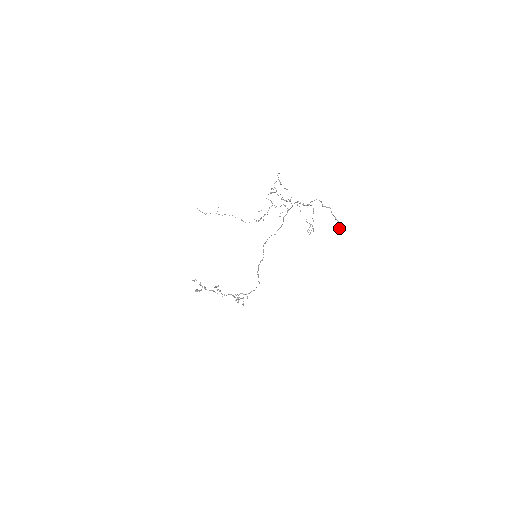
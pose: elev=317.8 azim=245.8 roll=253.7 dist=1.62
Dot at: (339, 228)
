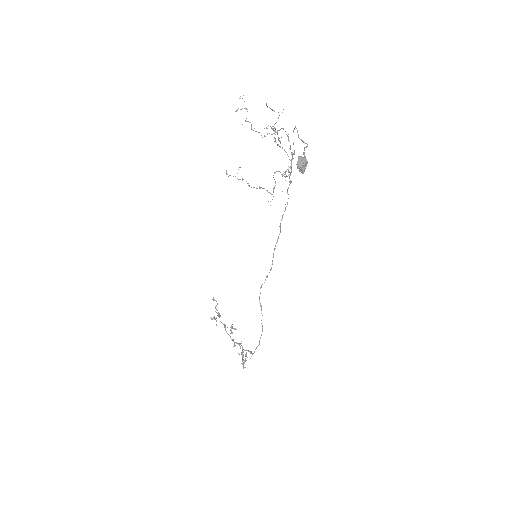
Dot at: (298, 158)
